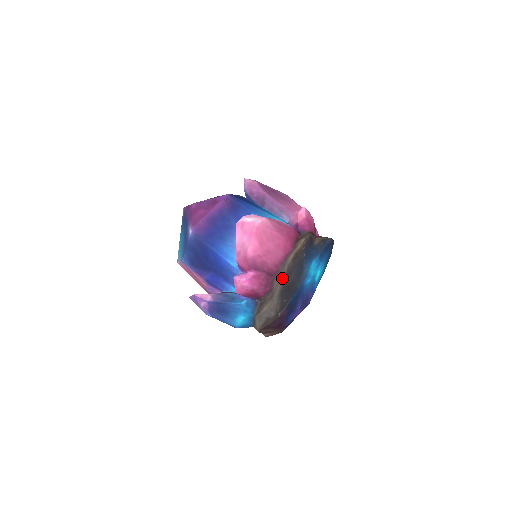
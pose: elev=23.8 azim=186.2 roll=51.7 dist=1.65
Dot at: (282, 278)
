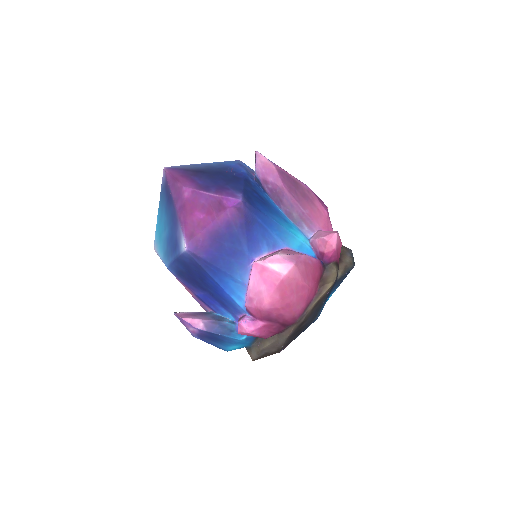
Dot at: (296, 327)
